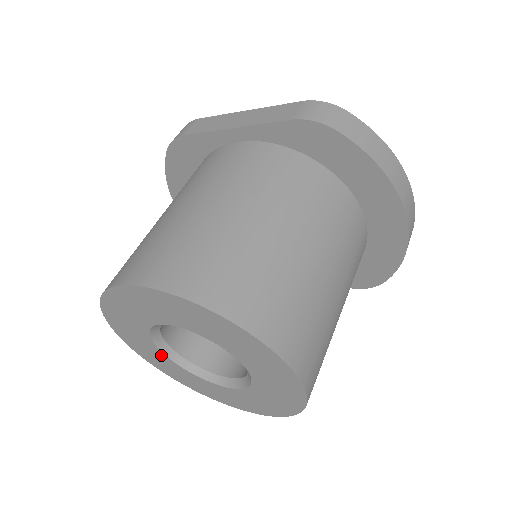
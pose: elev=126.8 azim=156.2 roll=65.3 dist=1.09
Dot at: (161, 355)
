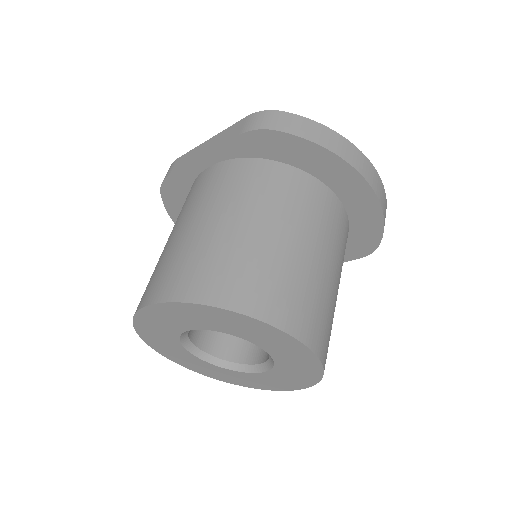
Dot at: (200, 361)
